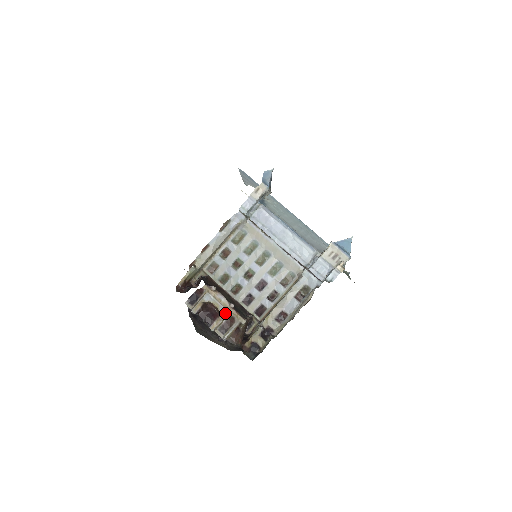
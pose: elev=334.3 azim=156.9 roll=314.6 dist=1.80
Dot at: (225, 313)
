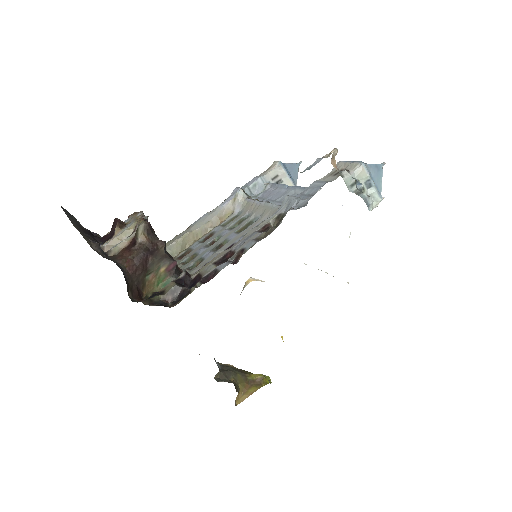
Dot at: (130, 225)
